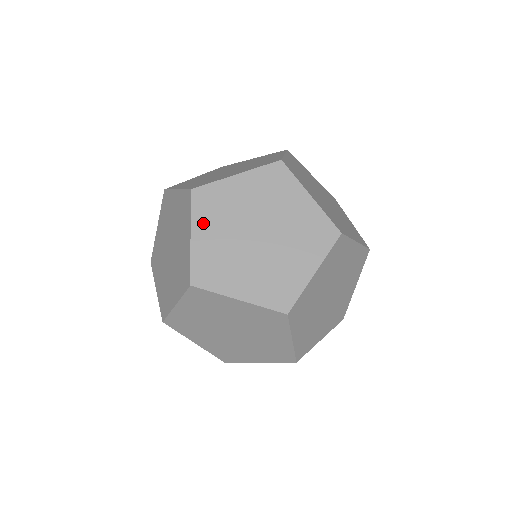
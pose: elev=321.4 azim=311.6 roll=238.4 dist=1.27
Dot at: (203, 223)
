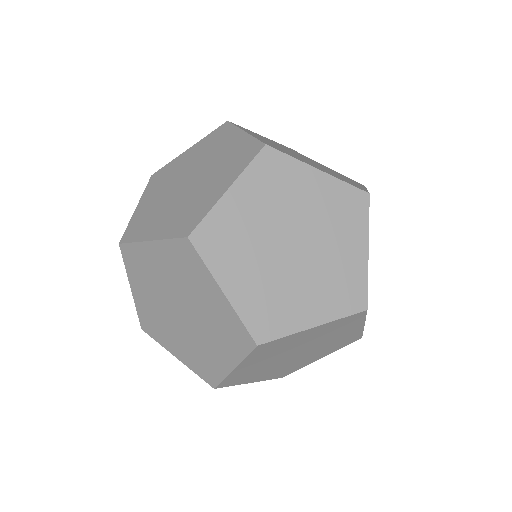
Dot at: (251, 133)
